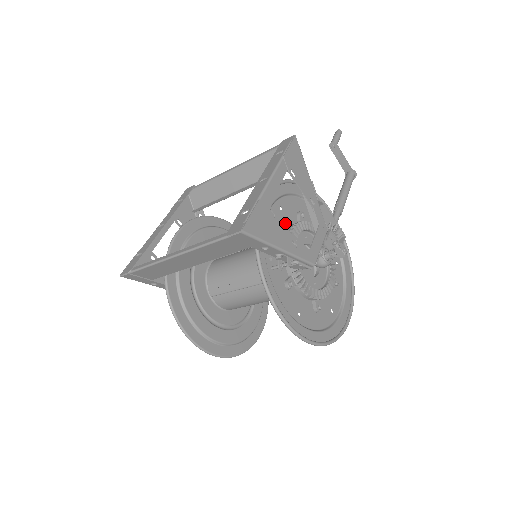
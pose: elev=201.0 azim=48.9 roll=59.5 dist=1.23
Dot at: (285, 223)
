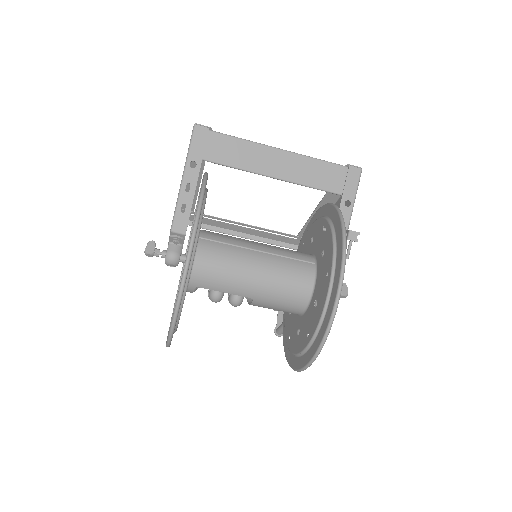
Dot at: (306, 249)
